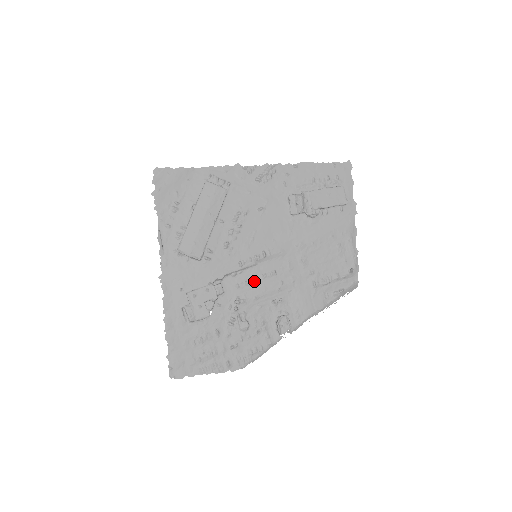
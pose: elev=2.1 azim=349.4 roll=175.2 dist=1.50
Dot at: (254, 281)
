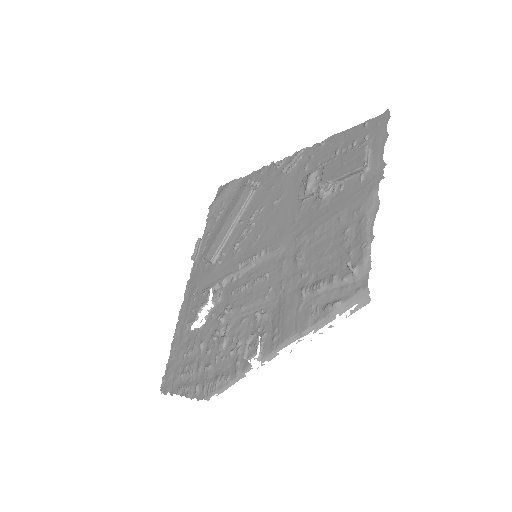
Dot at: (246, 286)
